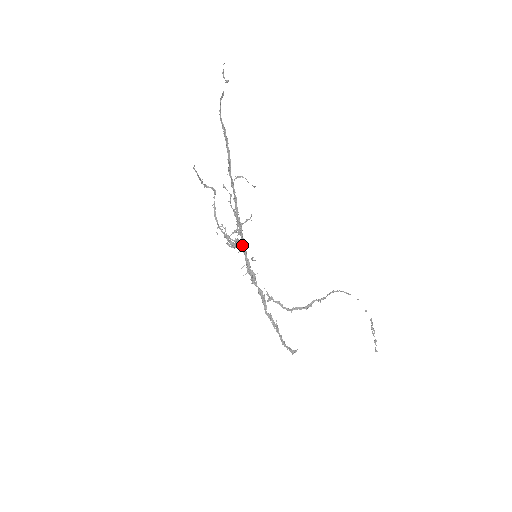
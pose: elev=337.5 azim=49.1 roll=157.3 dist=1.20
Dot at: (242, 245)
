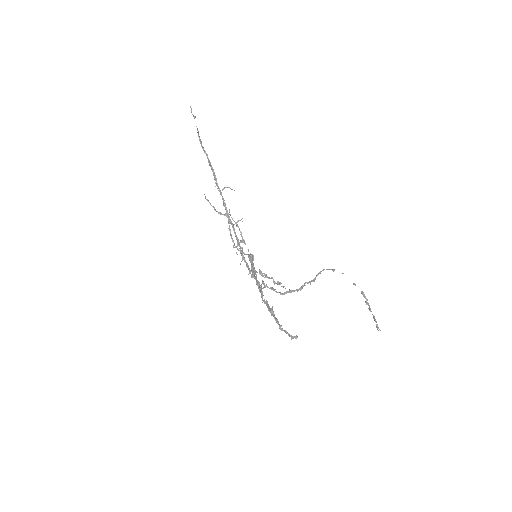
Dot at: (237, 242)
